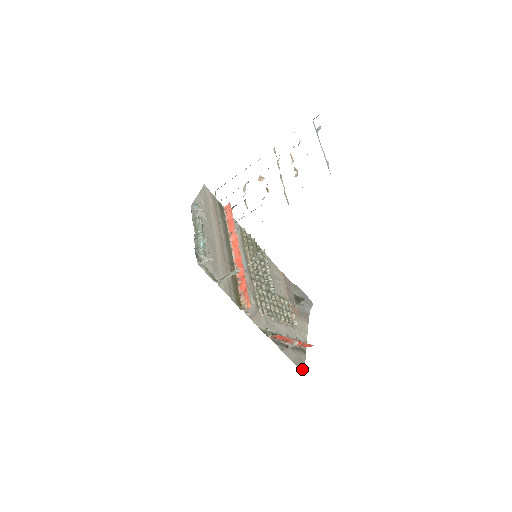
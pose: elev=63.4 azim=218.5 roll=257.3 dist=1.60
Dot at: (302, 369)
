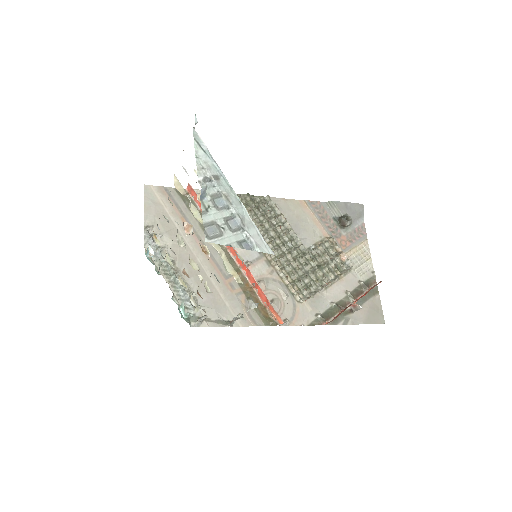
Dot at: (380, 320)
